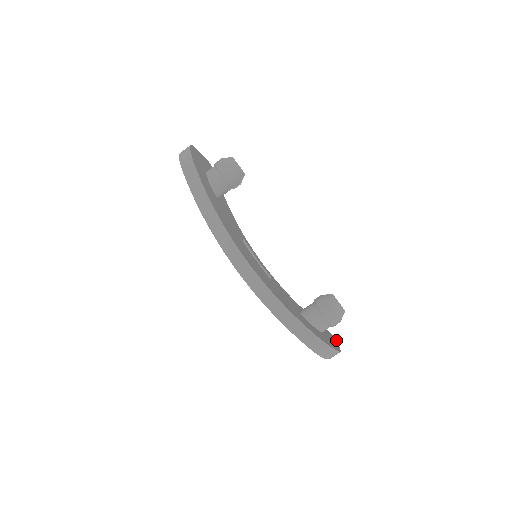
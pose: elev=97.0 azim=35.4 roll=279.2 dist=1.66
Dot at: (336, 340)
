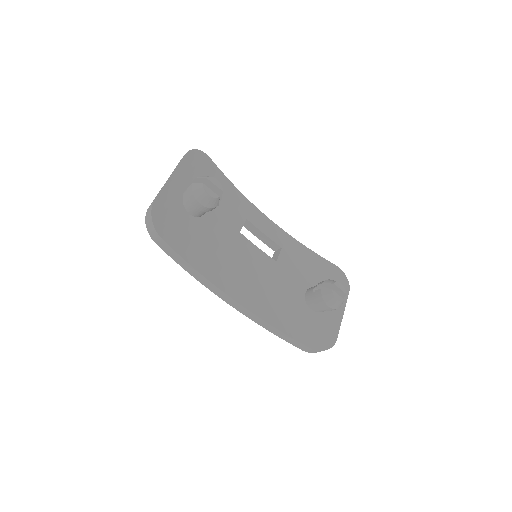
Dot at: (346, 298)
